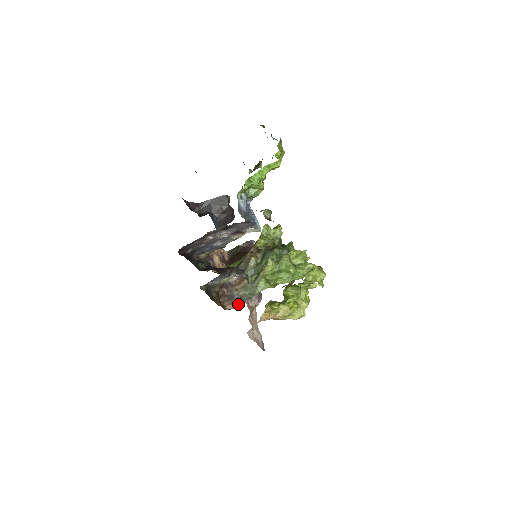
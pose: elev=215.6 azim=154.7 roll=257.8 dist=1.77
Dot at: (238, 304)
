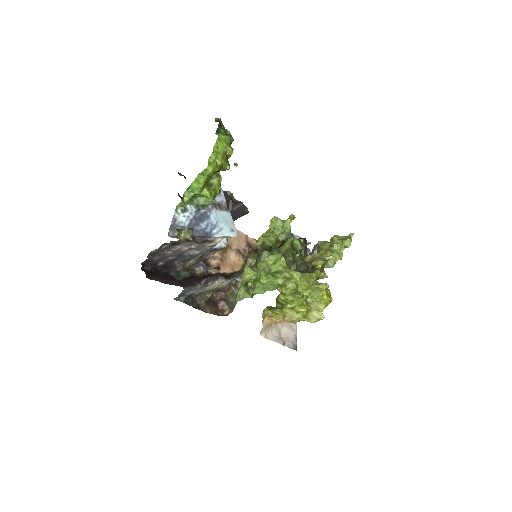
Dot at: (230, 310)
